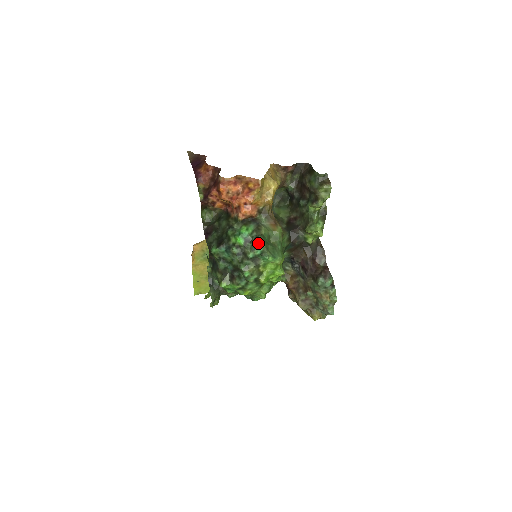
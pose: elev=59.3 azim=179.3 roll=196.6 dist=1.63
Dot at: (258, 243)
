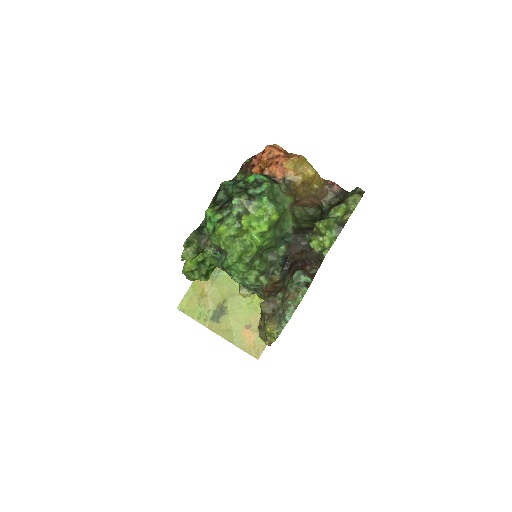
Dot at: (264, 183)
